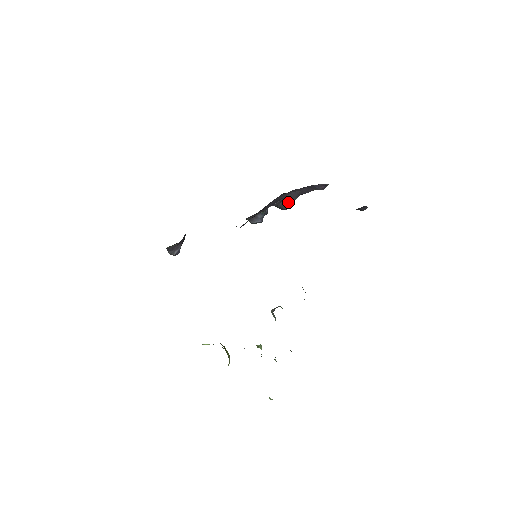
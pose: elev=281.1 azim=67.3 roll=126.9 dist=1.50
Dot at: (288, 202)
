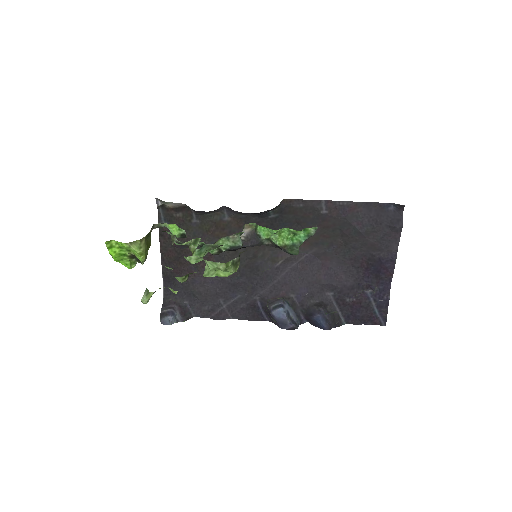
Dot at: (323, 305)
